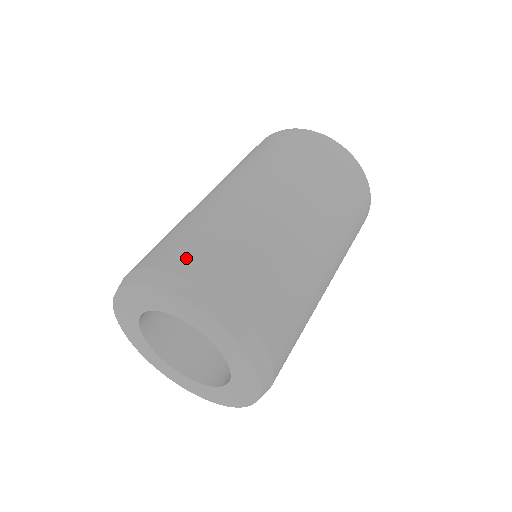
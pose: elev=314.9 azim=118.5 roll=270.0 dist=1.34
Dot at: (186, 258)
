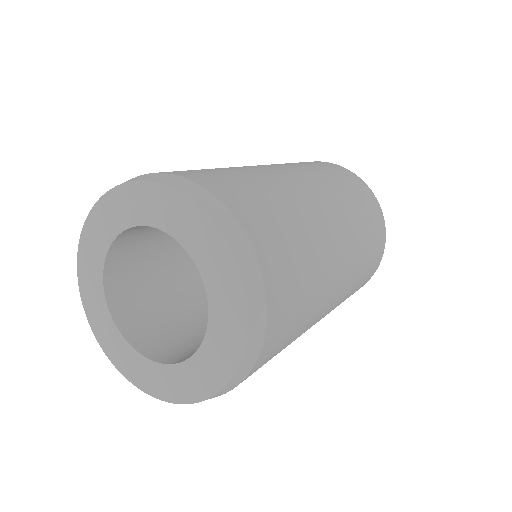
Dot at: occluded
